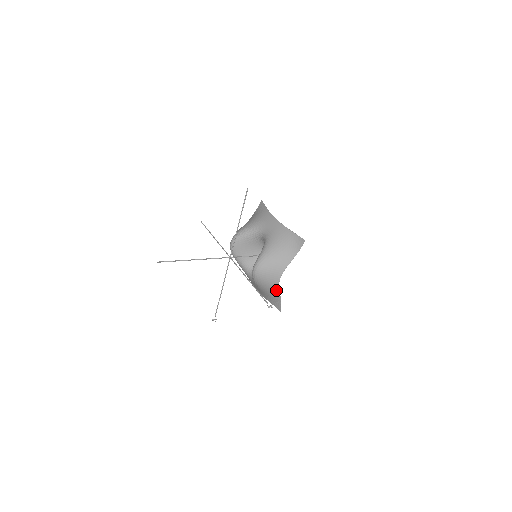
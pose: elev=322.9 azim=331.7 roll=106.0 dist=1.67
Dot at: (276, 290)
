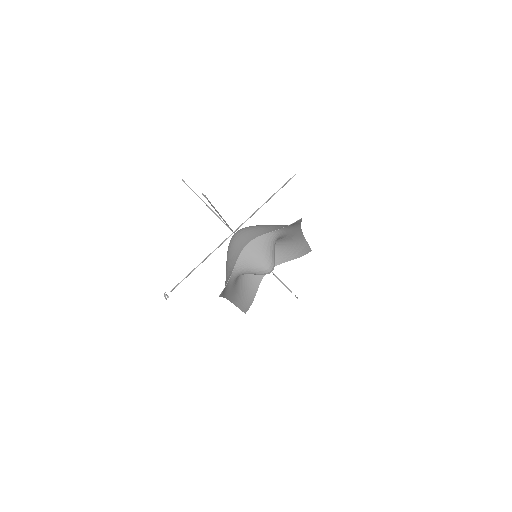
Dot at: (235, 260)
